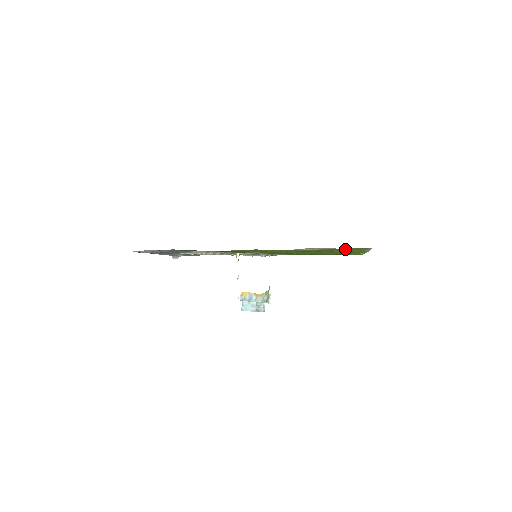
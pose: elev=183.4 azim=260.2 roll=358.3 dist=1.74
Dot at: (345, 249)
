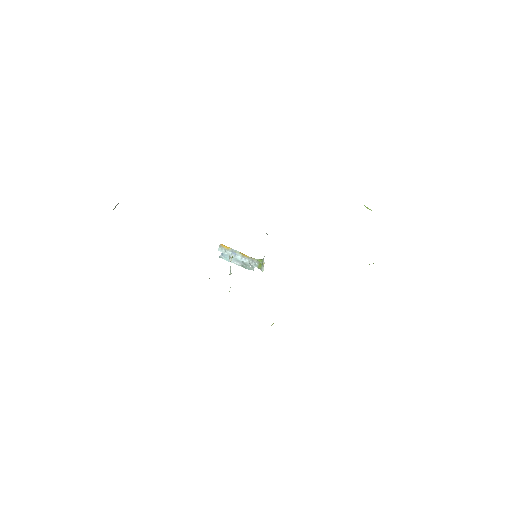
Dot at: occluded
